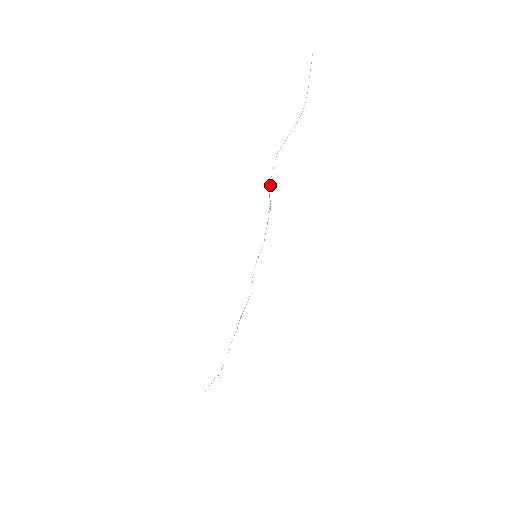
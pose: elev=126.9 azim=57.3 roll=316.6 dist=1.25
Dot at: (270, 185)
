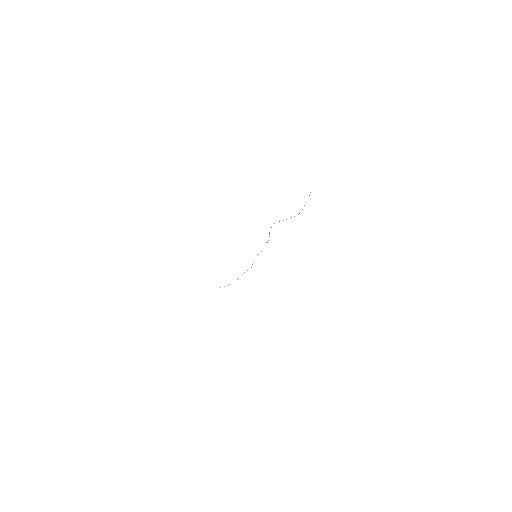
Dot at: occluded
